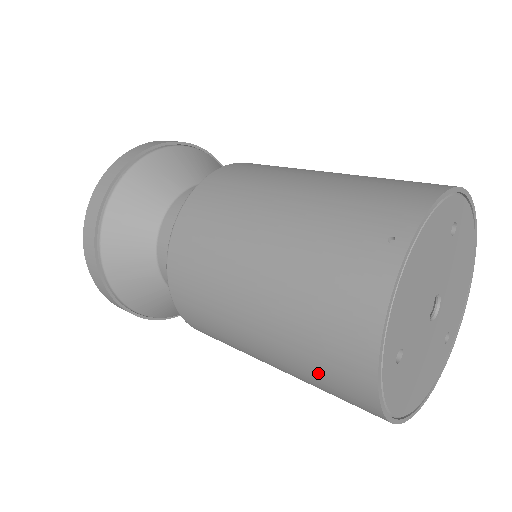
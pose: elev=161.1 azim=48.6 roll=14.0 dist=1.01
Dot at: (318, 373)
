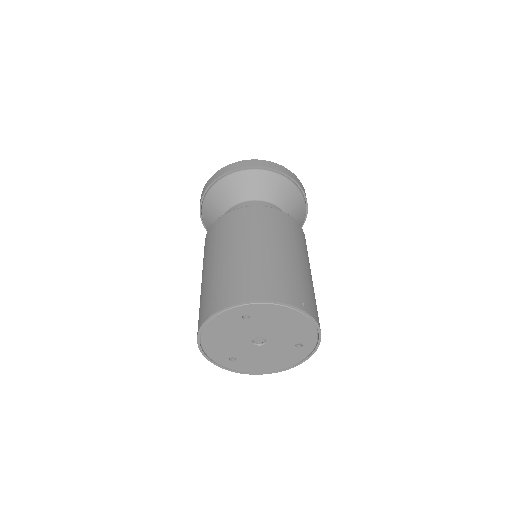
Dot at: occluded
